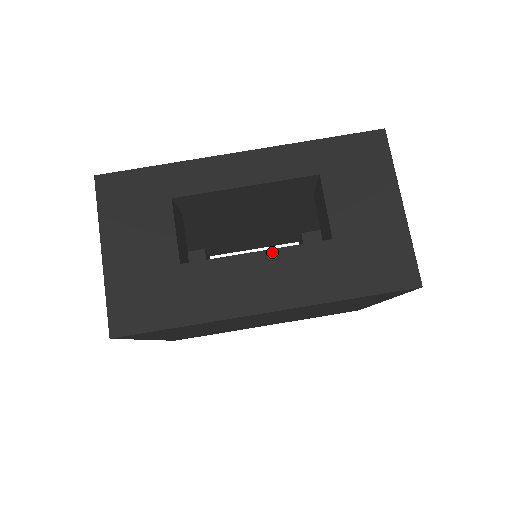
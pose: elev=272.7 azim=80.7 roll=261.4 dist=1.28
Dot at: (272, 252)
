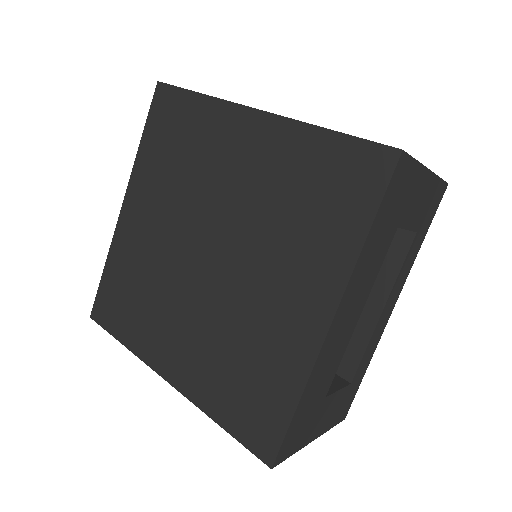
Dot at: occluded
